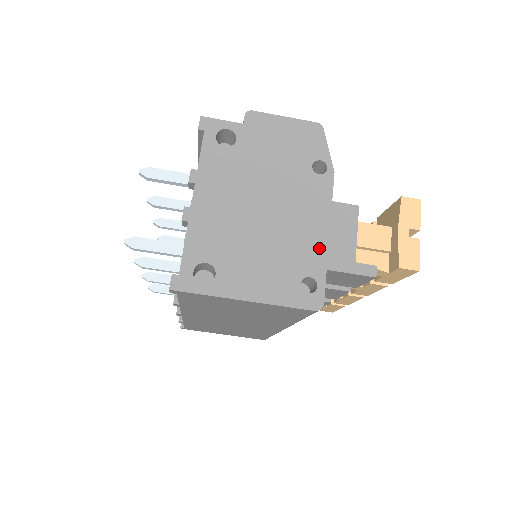
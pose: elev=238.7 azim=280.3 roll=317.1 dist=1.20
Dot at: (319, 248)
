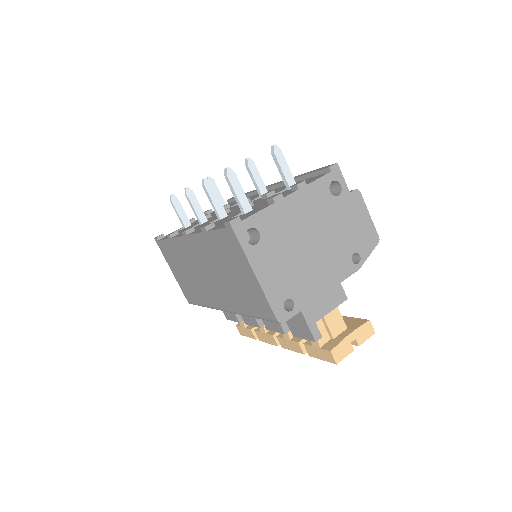
Dot at: (313, 294)
